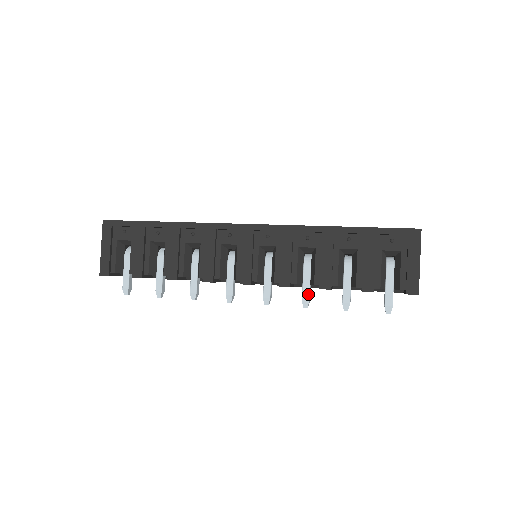
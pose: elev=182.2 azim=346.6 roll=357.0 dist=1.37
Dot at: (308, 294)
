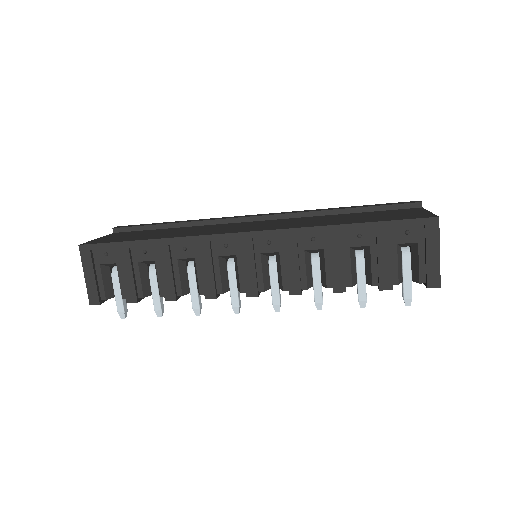
Dot at: (321, 296)
